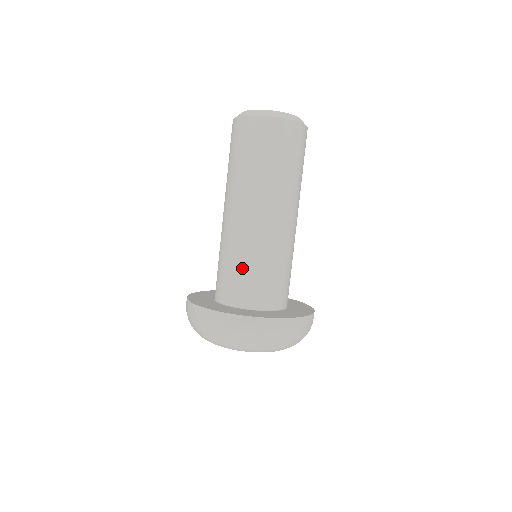
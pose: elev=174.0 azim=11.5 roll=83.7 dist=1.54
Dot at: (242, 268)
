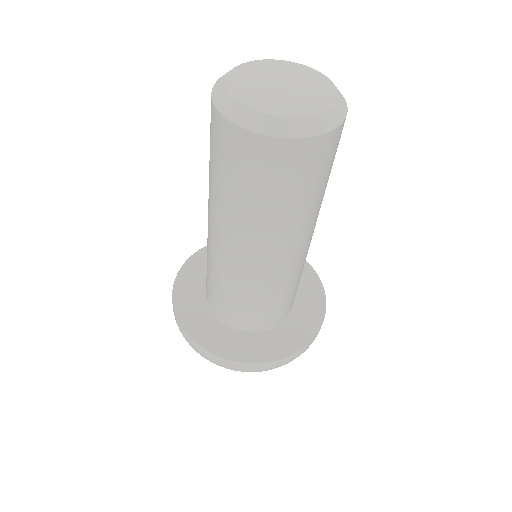
Dot at: (207, 269)
